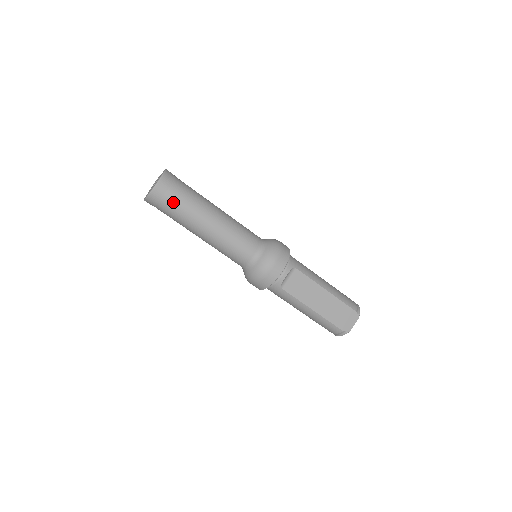
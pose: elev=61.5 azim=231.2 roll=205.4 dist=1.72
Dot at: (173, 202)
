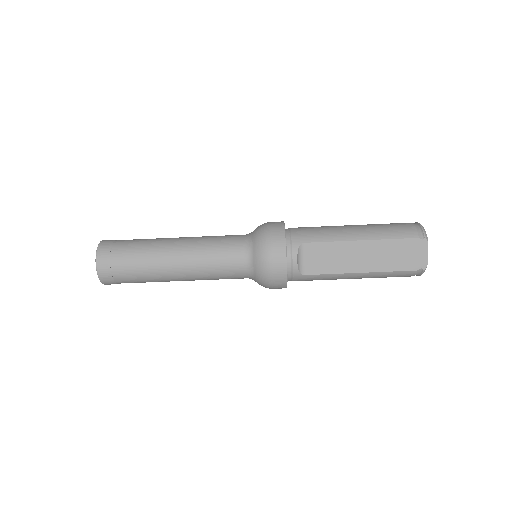
Dot at: (125, 272)
